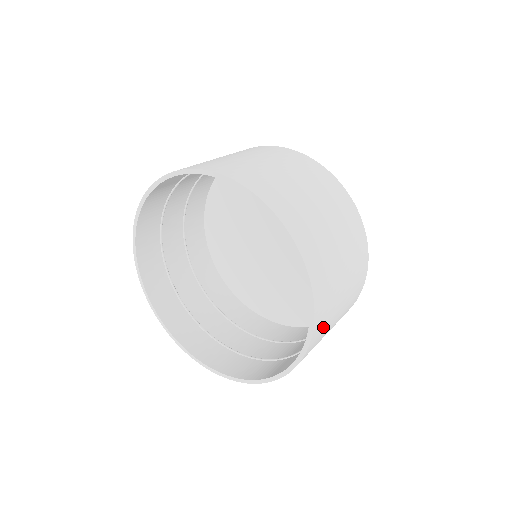
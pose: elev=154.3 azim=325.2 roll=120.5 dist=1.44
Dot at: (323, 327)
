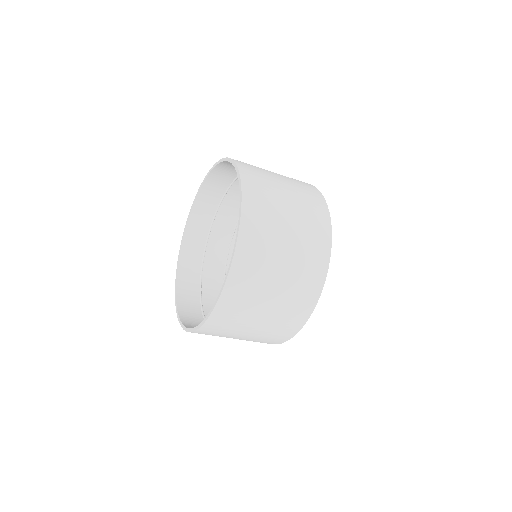
Dot at: (232, 315)
